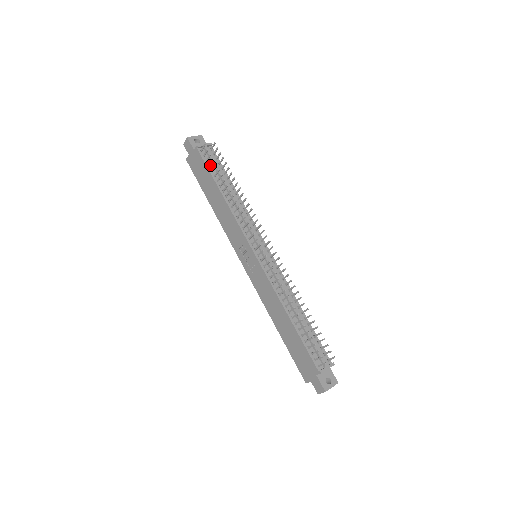
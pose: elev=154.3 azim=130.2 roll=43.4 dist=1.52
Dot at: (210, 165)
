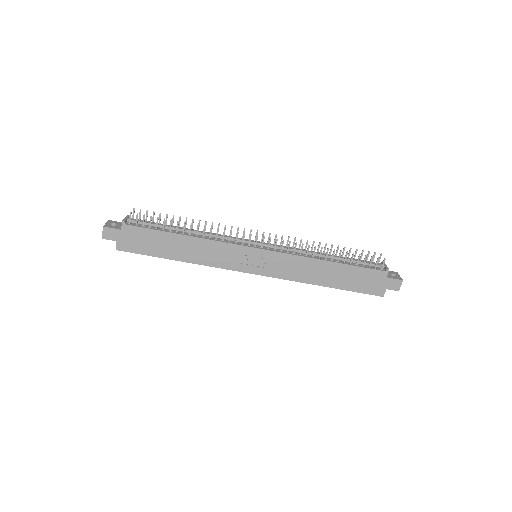
Dot at: (150, 226)
